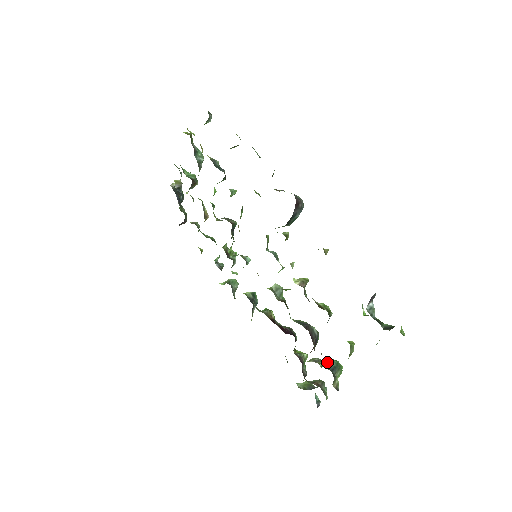
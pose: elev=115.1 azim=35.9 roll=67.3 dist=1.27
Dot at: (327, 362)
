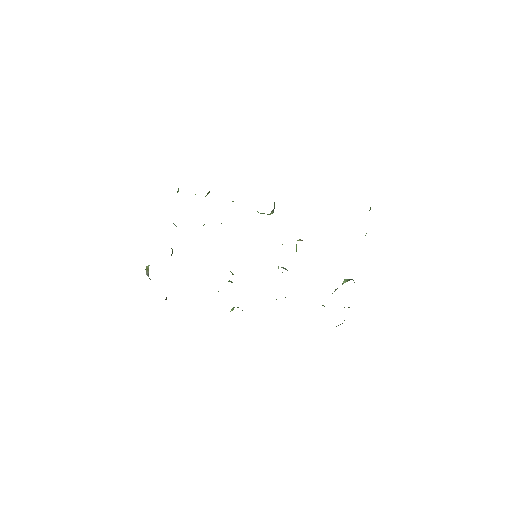
Dot at: (345, 280)
